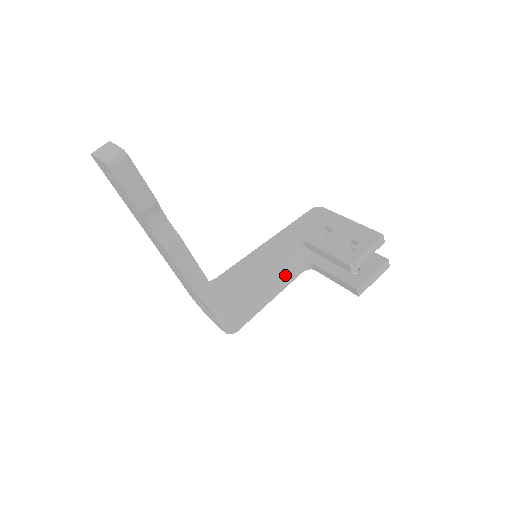
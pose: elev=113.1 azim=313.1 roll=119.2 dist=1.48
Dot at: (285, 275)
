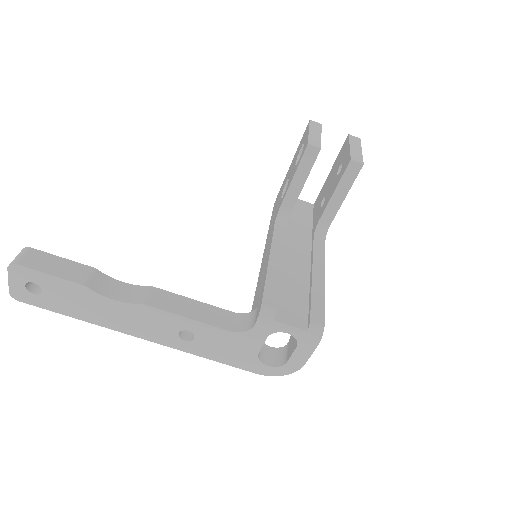
Dot at: (311, 254)
